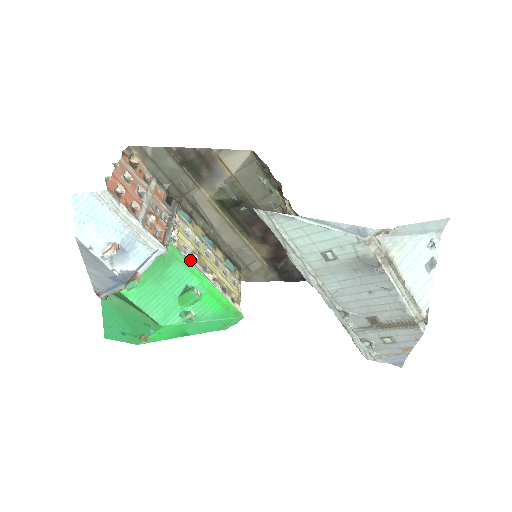
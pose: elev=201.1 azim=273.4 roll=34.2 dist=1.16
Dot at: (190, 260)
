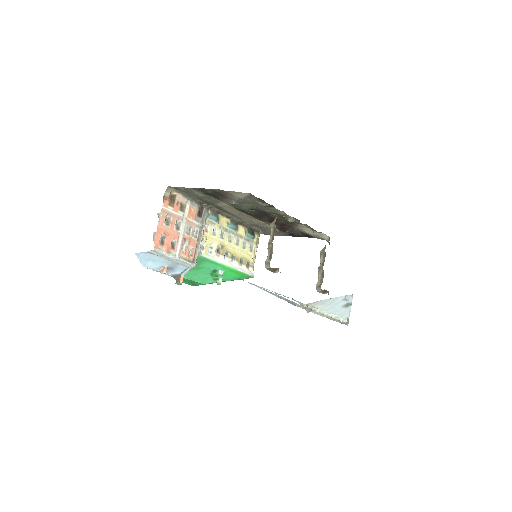
Dot at: (214, 257)
